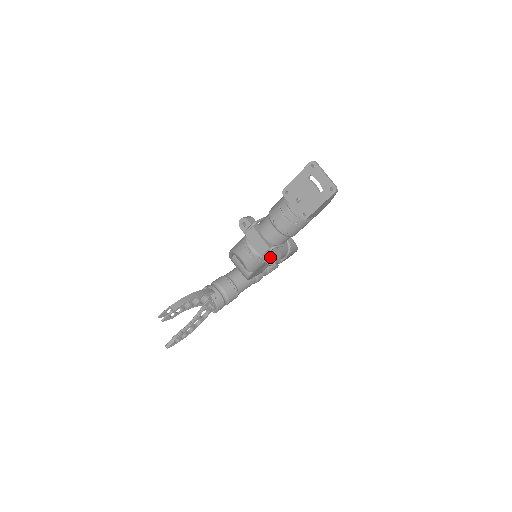
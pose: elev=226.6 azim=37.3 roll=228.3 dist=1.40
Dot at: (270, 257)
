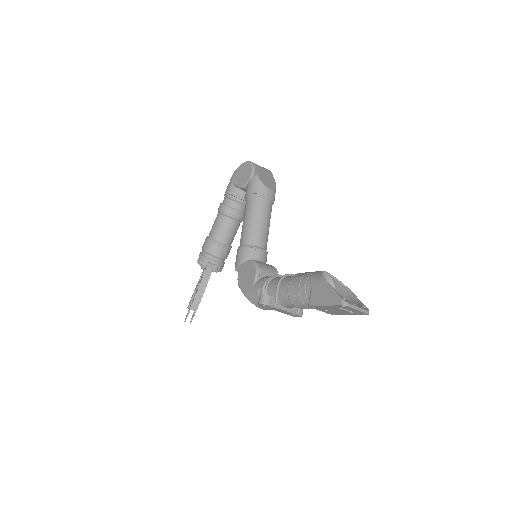
Dot at: occluded
